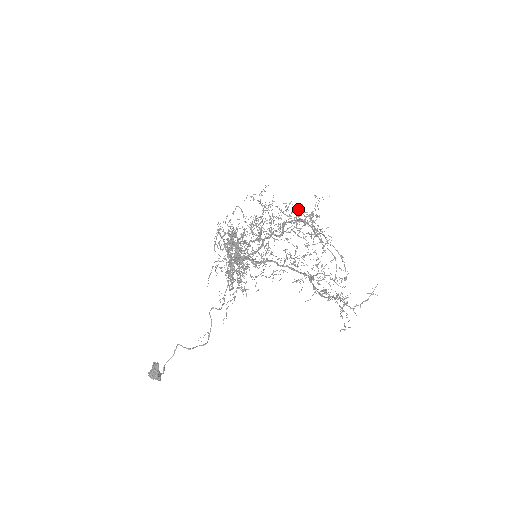
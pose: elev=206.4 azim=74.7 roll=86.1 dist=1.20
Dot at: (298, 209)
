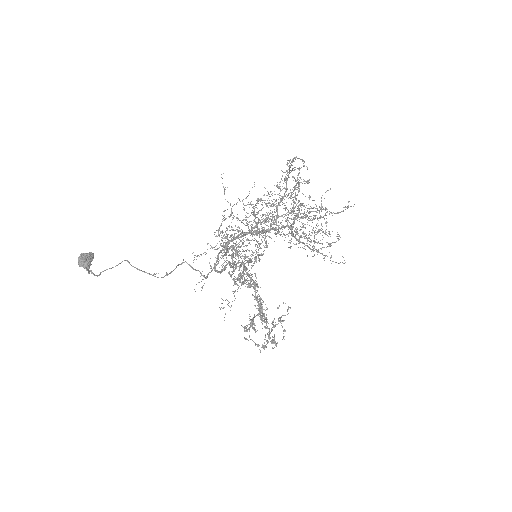
Dot at: (286, 178)
